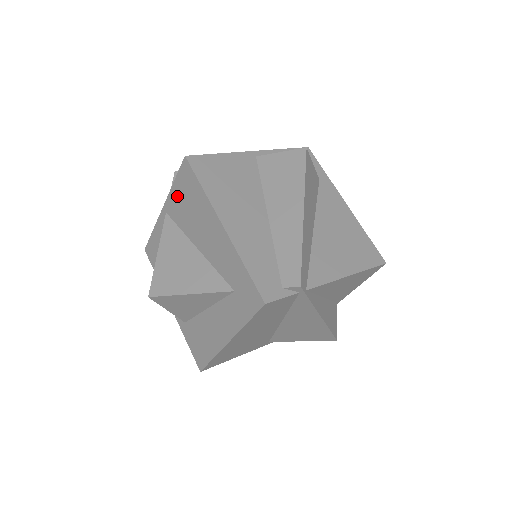
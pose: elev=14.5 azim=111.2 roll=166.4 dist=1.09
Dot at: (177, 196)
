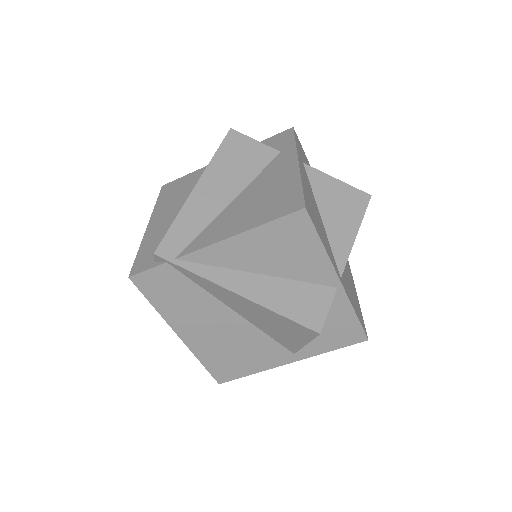
Dot at: occluded
